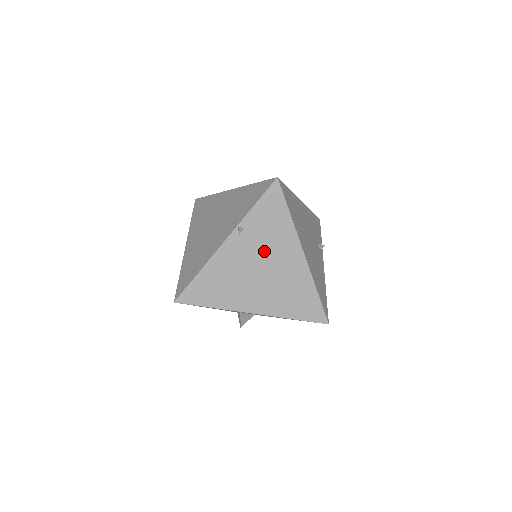
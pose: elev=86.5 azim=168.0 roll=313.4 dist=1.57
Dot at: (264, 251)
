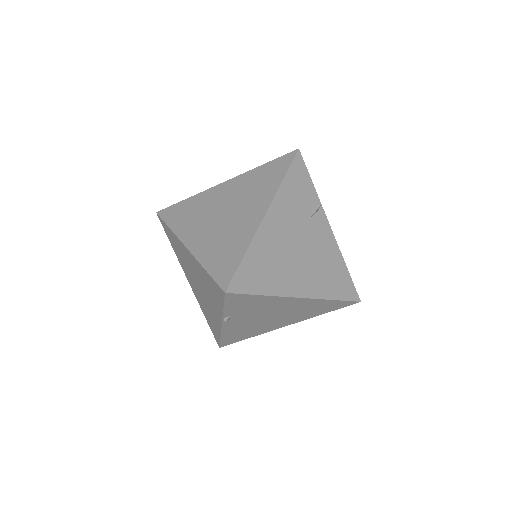
Dot at: (262, 313)
